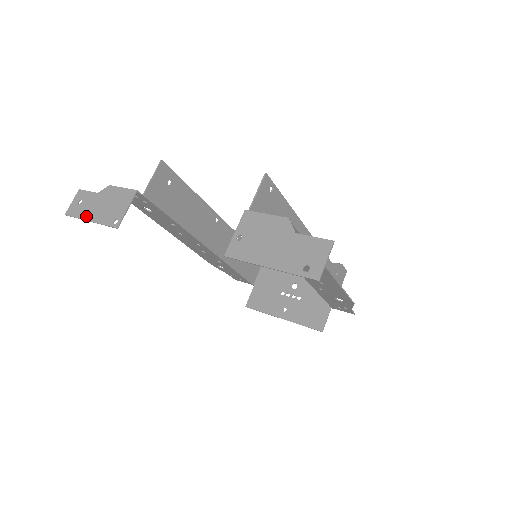
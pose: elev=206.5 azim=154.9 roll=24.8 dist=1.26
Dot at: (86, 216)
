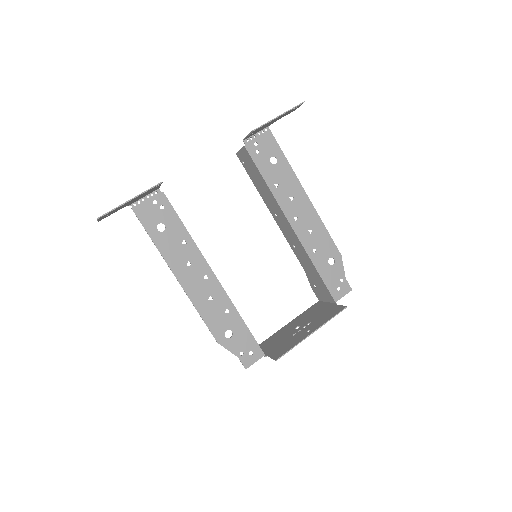
Dot at: (123, 203)
